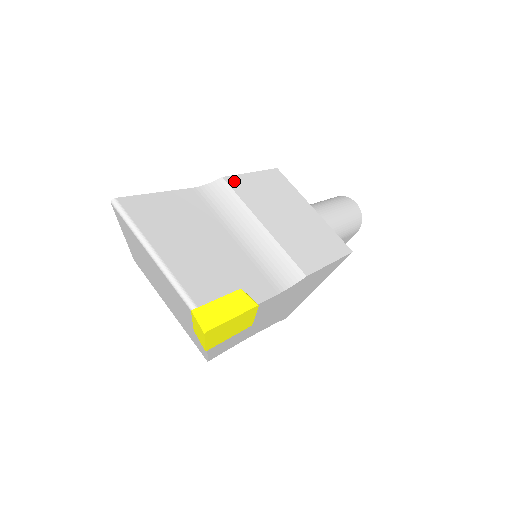
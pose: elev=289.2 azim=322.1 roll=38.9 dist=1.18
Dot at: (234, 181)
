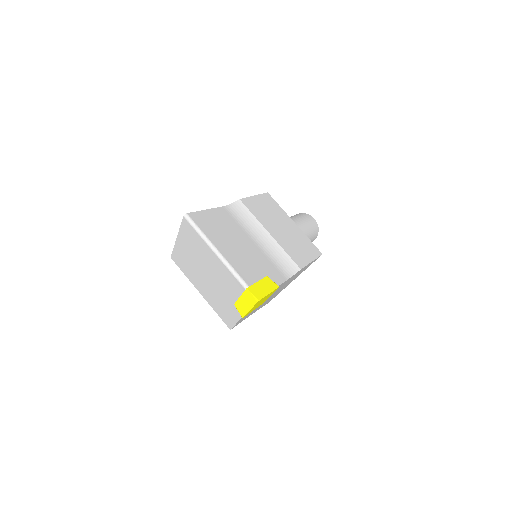
Dot at: (246, 202)
